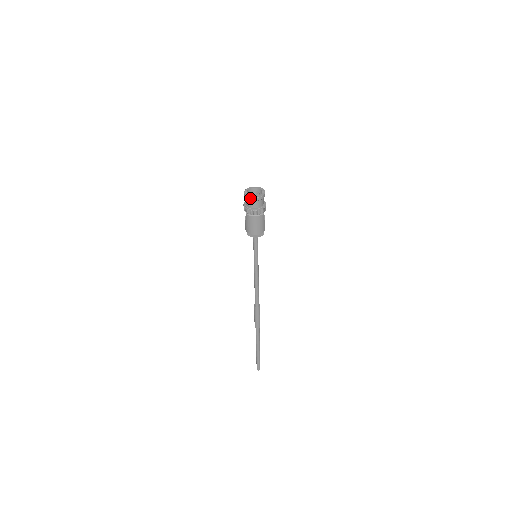
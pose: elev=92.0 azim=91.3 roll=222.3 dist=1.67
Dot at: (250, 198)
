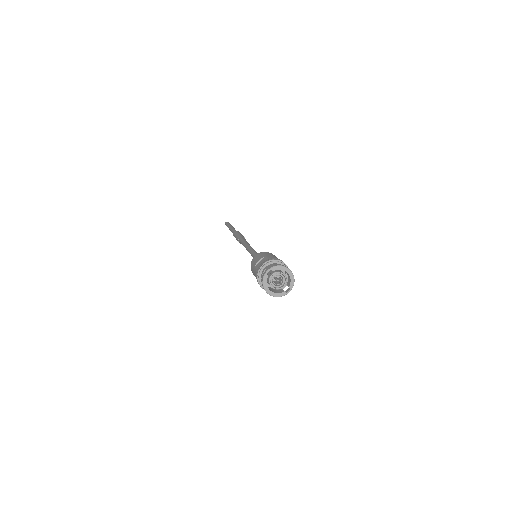
Dot at: (263, 287)
